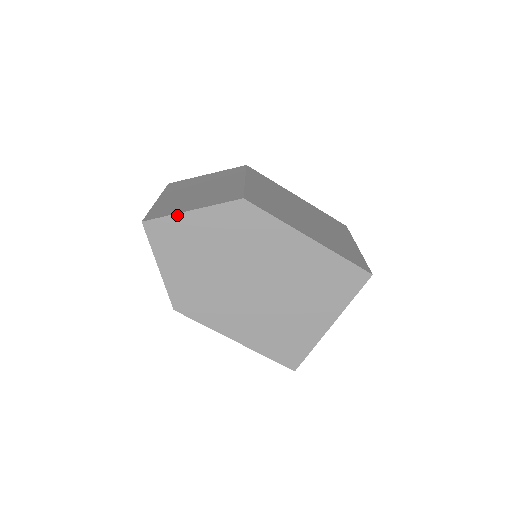
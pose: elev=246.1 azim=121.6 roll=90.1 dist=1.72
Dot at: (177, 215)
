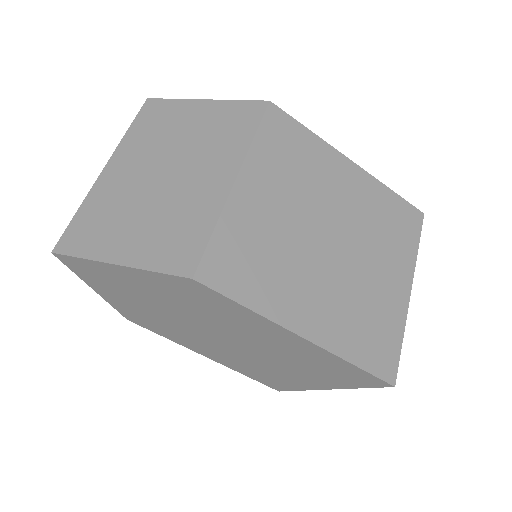
Dot at: (97, 262)
